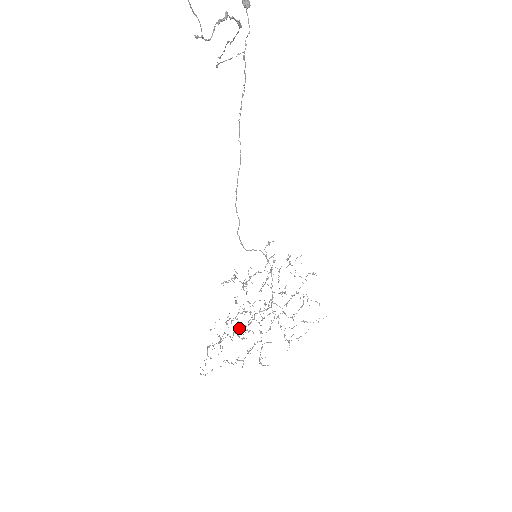
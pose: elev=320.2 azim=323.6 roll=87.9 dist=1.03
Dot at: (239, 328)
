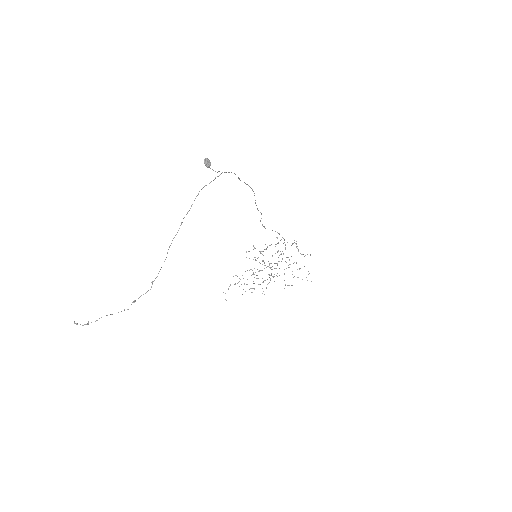
Dot at: (254, 274)
